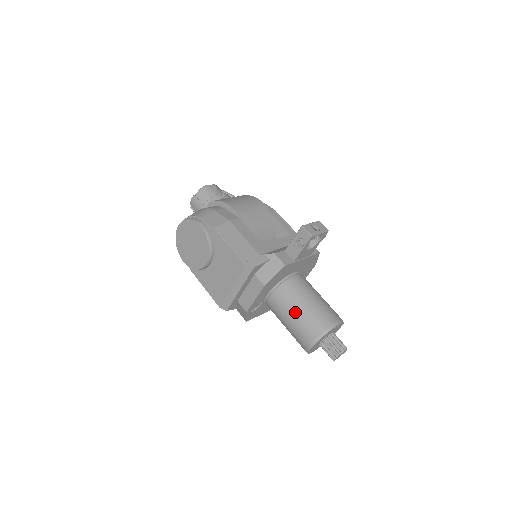
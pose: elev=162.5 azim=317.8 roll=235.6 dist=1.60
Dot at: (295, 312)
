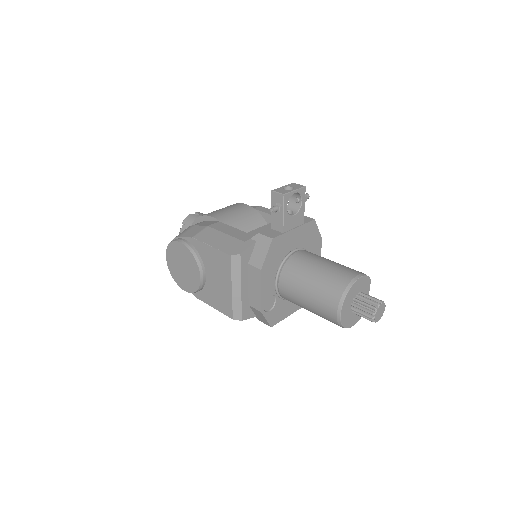
Dot at: (307, 286)
